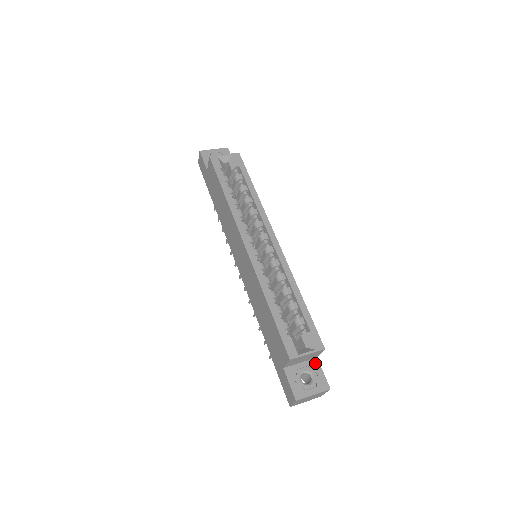
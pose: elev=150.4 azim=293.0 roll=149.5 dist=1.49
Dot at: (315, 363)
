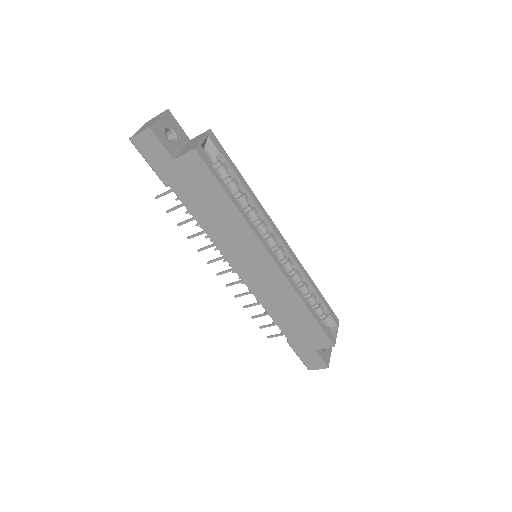
Dot at: occluded
